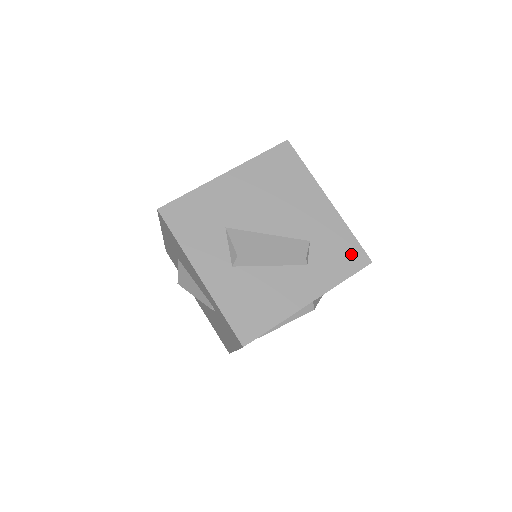
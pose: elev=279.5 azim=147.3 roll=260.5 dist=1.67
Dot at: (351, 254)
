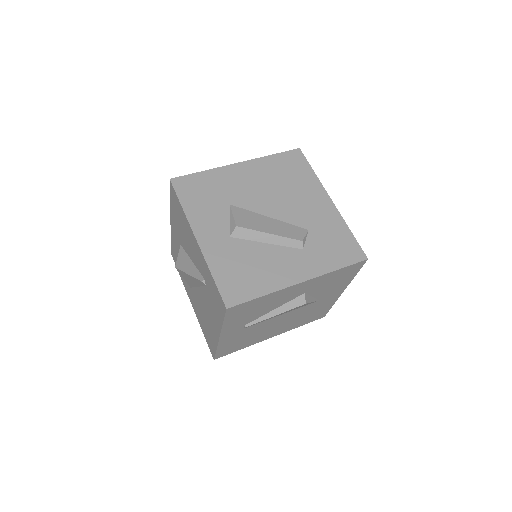
Dot at: (347, 248)
